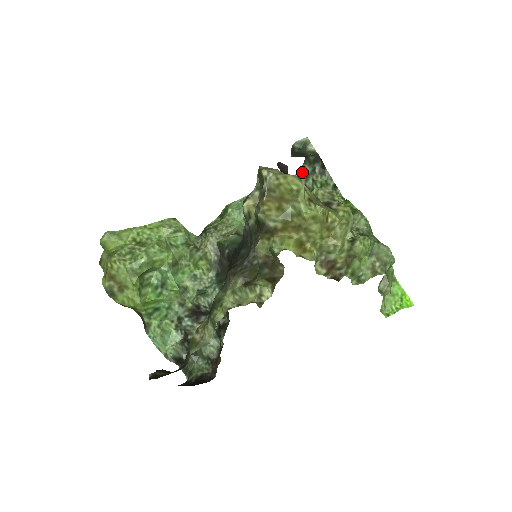
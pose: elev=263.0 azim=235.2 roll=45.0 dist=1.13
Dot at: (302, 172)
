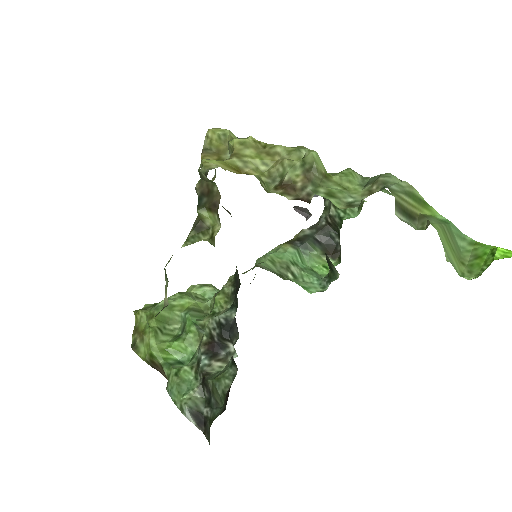
Dot at: (326, 210)
